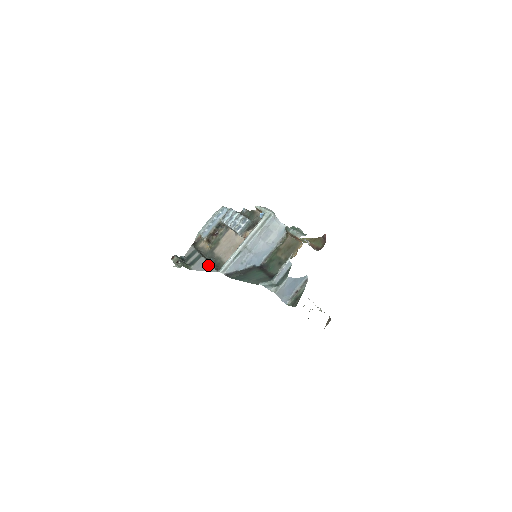
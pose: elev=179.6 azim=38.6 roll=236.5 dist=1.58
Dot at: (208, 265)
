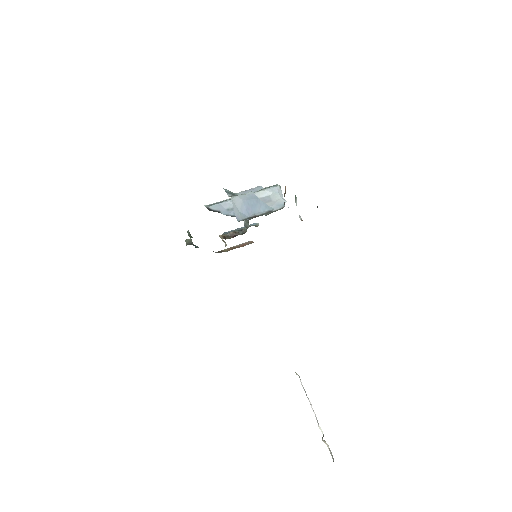
Dot at: occluded
